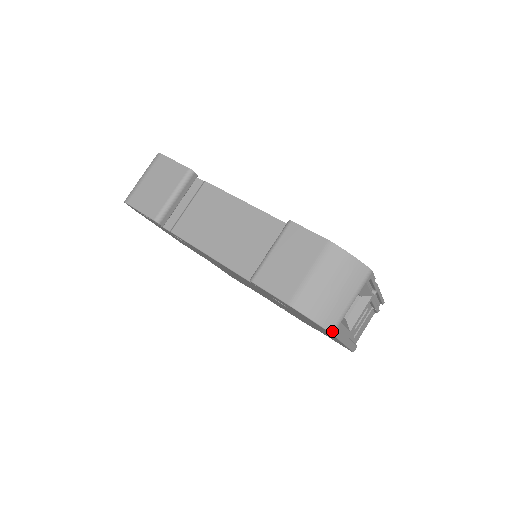
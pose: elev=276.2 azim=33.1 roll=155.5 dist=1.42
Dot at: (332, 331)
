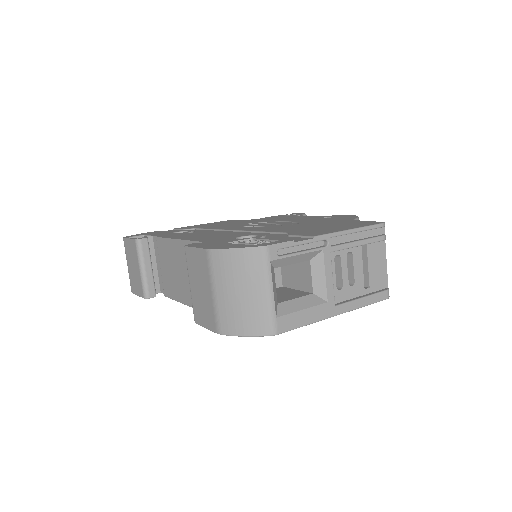
Dot at: (272, 333)
